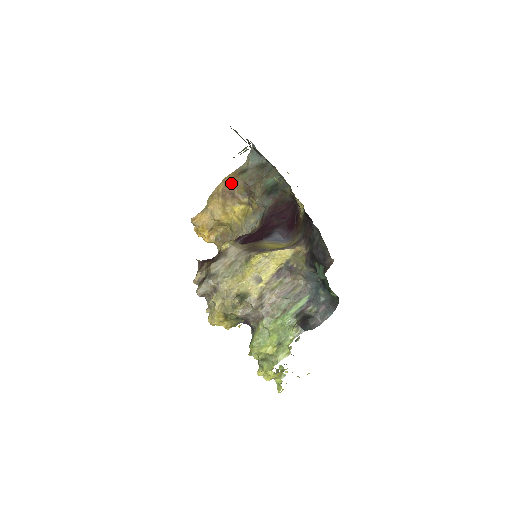
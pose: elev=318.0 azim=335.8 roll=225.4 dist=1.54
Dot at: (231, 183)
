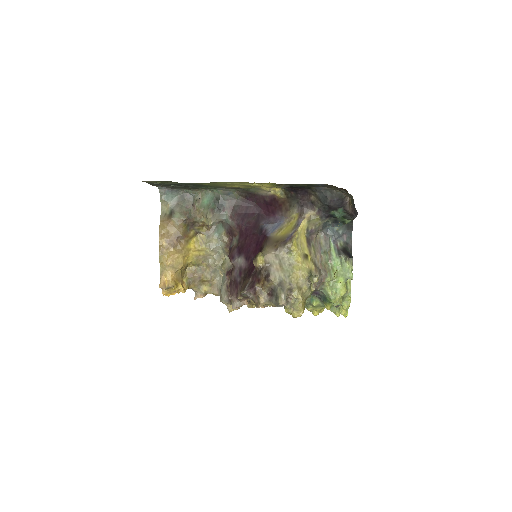
Dot at: (170, 231)
